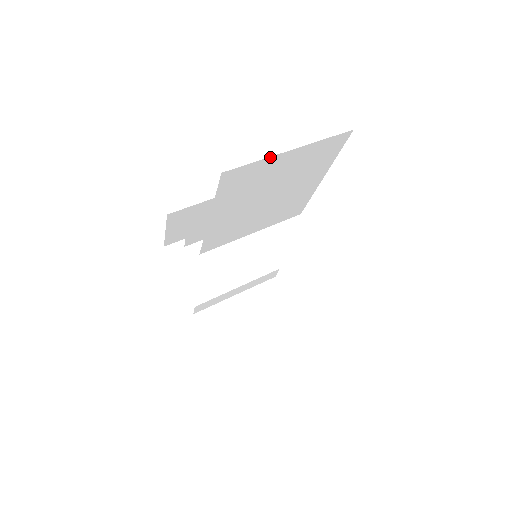
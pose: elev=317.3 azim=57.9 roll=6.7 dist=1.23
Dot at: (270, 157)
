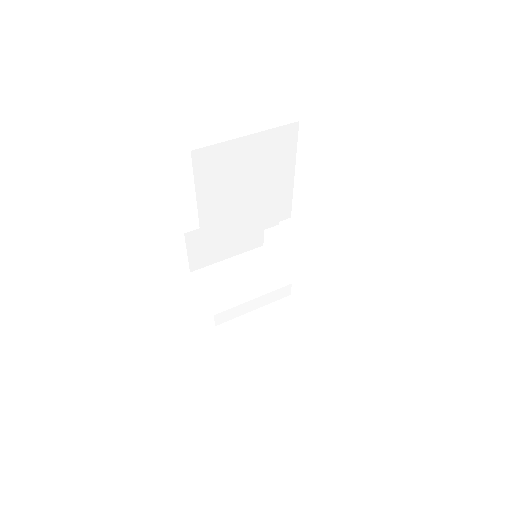
Dot at: (229, 141)
